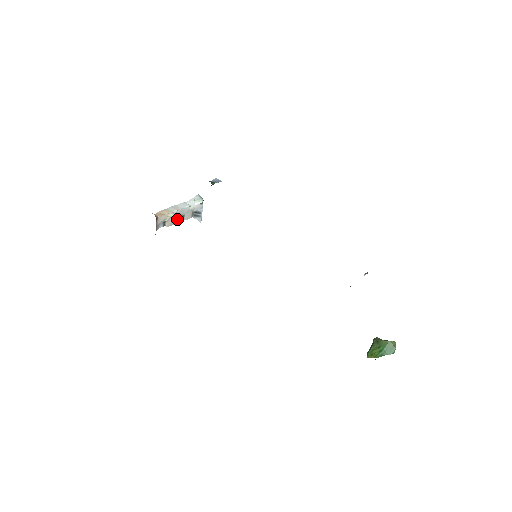
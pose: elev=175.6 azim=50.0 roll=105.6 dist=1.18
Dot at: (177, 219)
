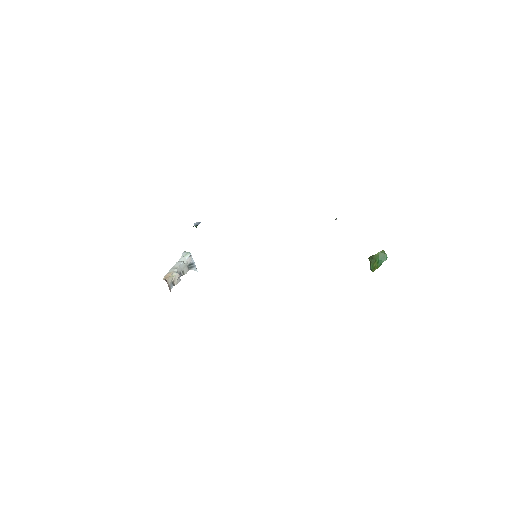
Dot at: (180, 276)
